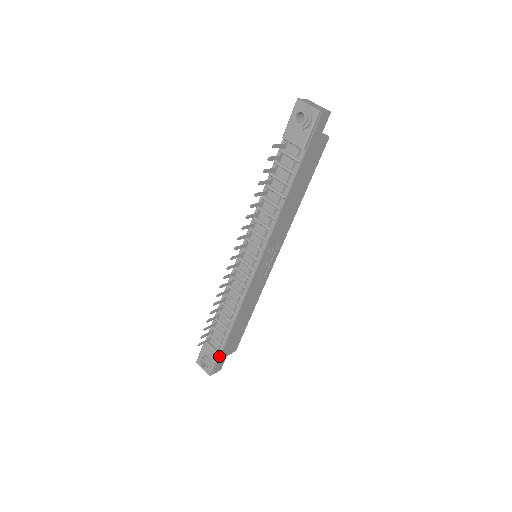
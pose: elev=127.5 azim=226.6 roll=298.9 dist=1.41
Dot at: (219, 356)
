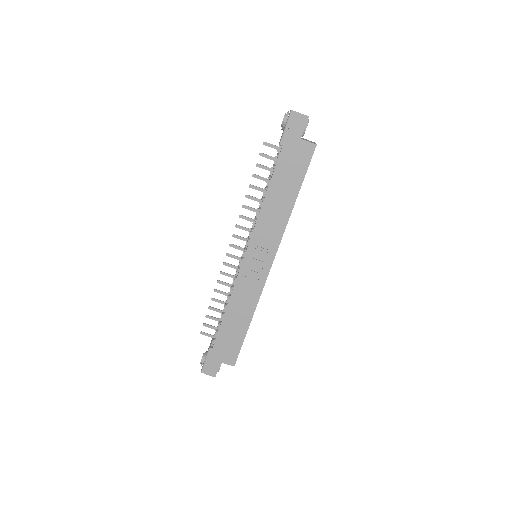
Dot at: (211, 352)
